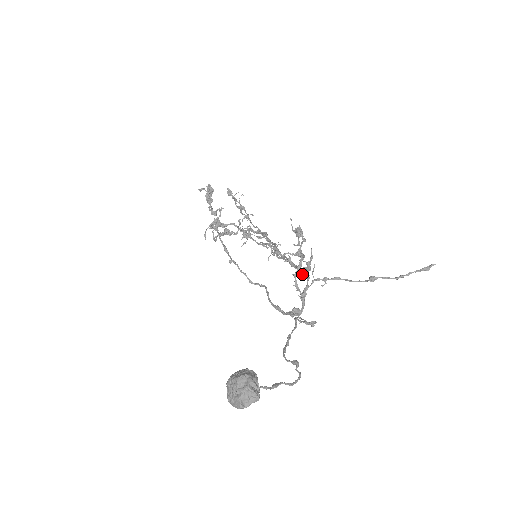
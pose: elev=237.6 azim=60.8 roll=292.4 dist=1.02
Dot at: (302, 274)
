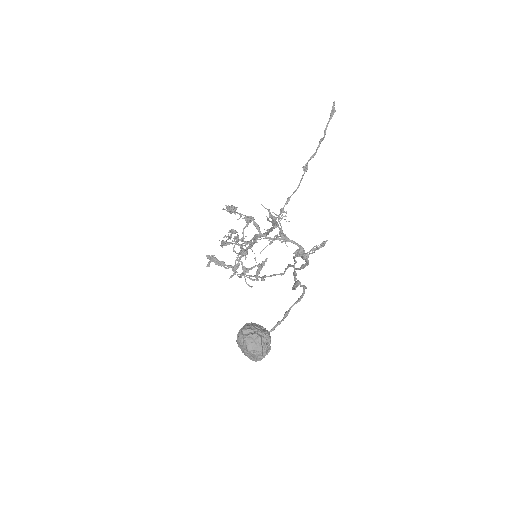
Dot at: (275, 227)
